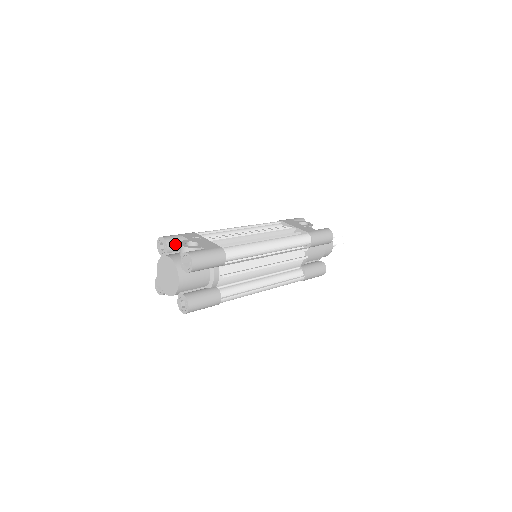
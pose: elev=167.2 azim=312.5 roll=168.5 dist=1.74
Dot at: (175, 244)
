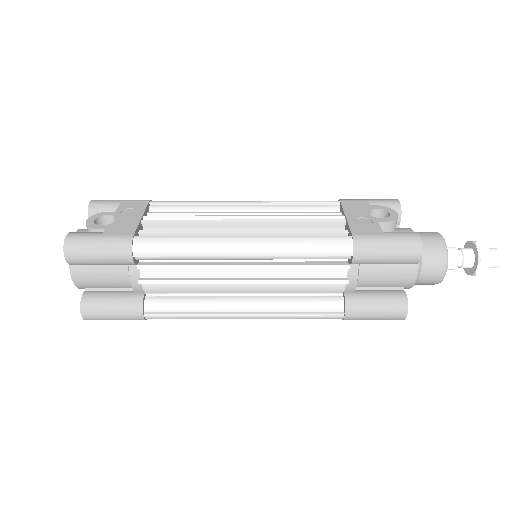
Dot at: occluded
